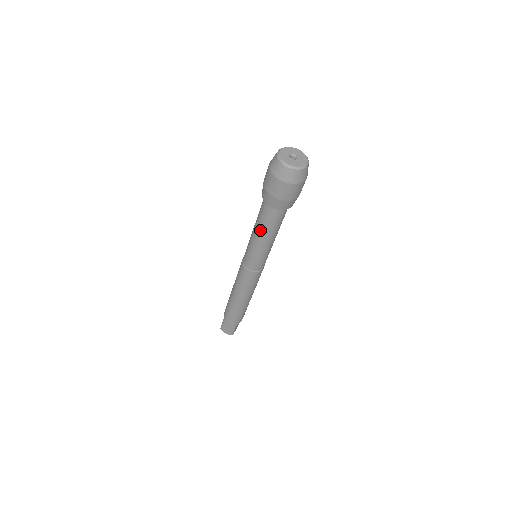
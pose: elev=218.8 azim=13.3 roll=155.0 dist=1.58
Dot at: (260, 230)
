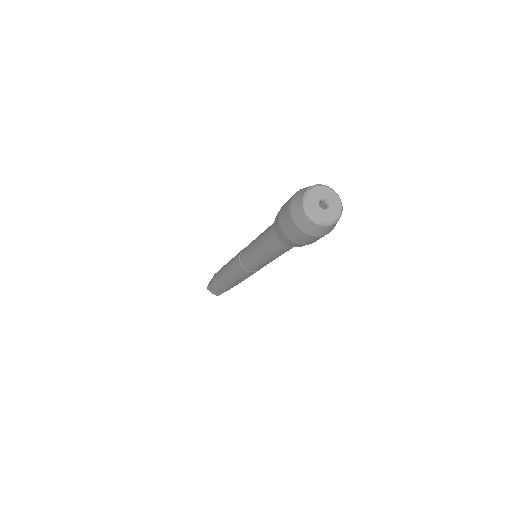
Dot at: (265, 250)
